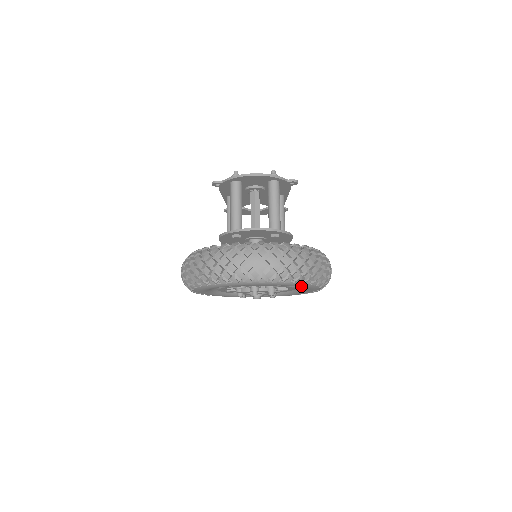
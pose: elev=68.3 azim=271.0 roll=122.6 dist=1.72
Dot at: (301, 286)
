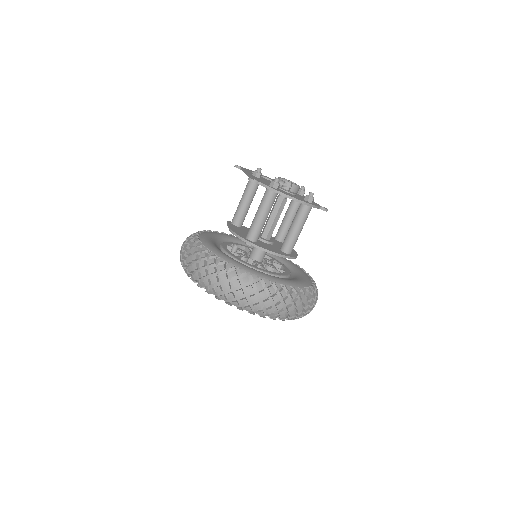
Dot at: occluded
